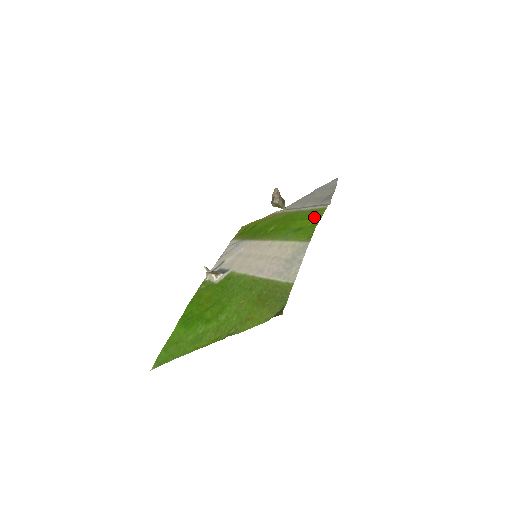
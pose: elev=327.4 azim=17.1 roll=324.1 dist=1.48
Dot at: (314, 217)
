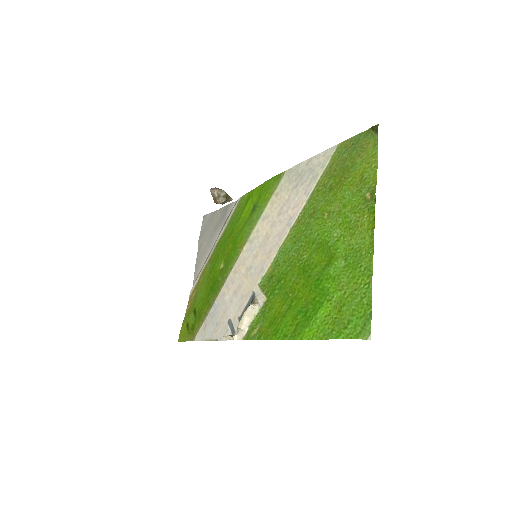
Dot at: (248, 199)
